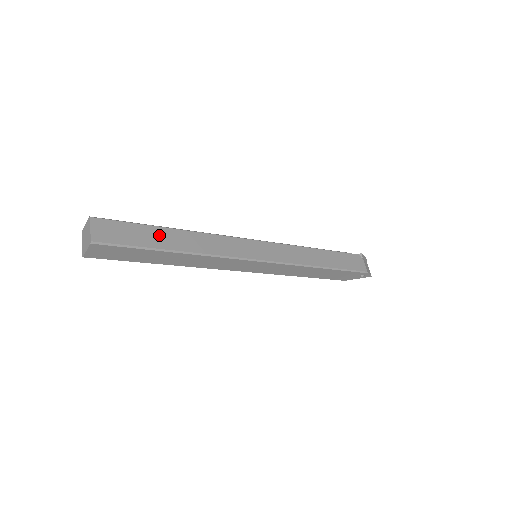
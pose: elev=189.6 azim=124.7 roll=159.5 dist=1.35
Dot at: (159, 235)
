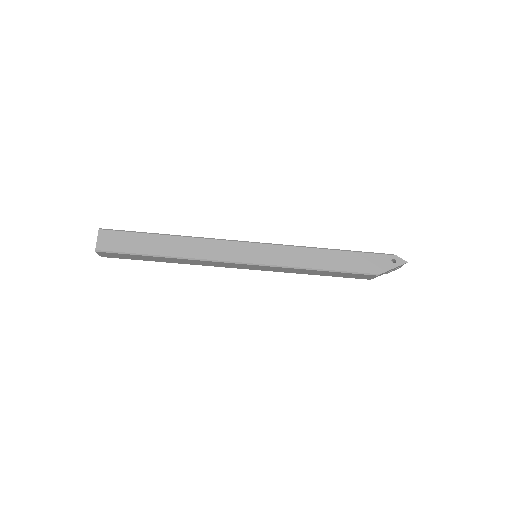
Dot at: occluded
